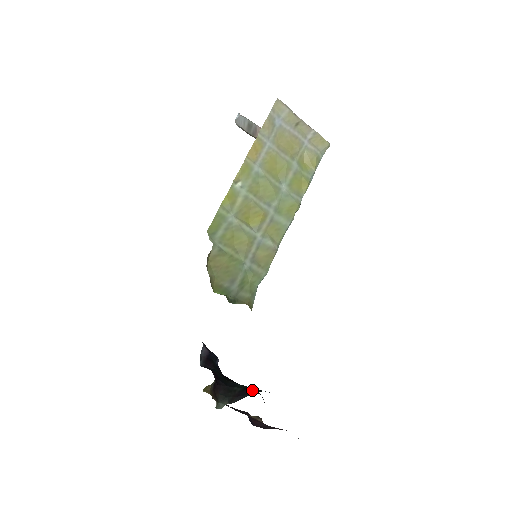
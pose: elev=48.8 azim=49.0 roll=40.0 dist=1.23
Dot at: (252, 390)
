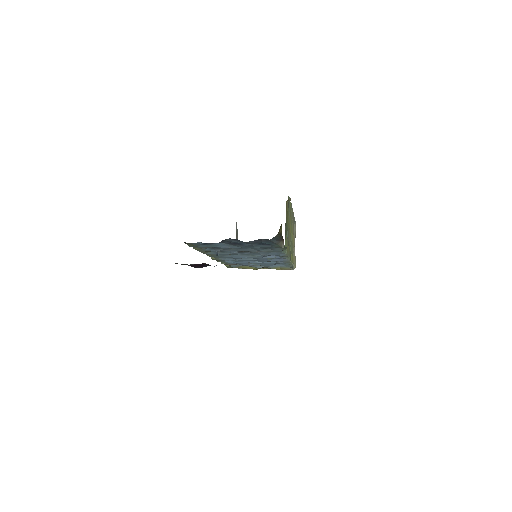
Dot at: occluded
